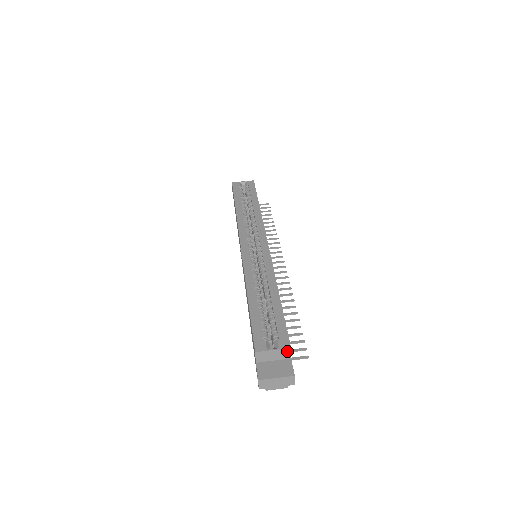
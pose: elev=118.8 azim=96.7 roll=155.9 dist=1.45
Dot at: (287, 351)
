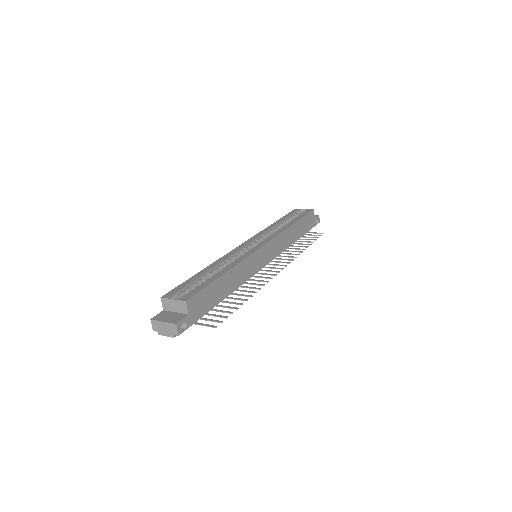
Dot at: (184, 304)
